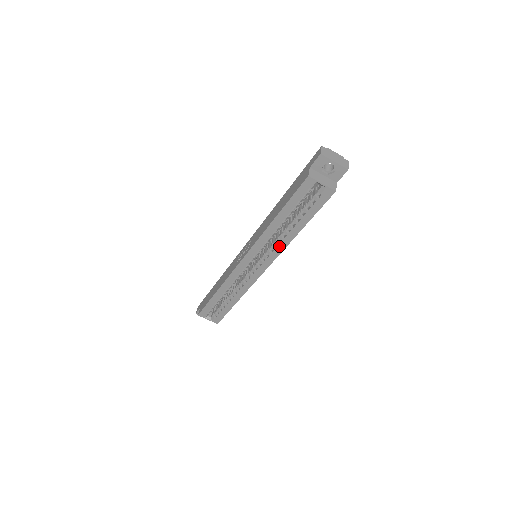
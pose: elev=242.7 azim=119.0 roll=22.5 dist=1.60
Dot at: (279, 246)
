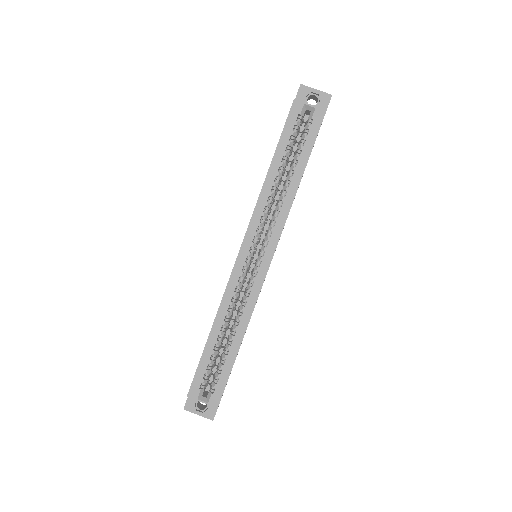
Dot at: (281, 212)
